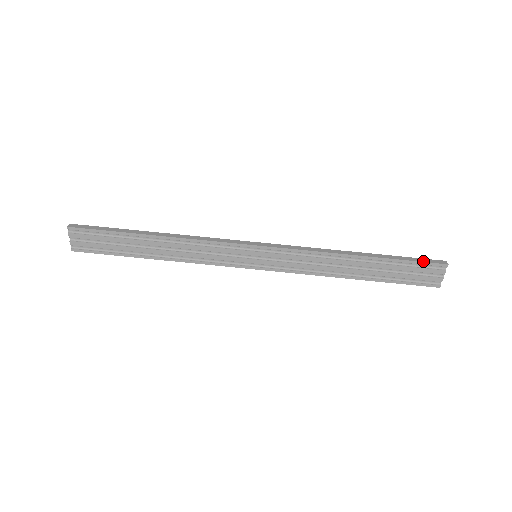
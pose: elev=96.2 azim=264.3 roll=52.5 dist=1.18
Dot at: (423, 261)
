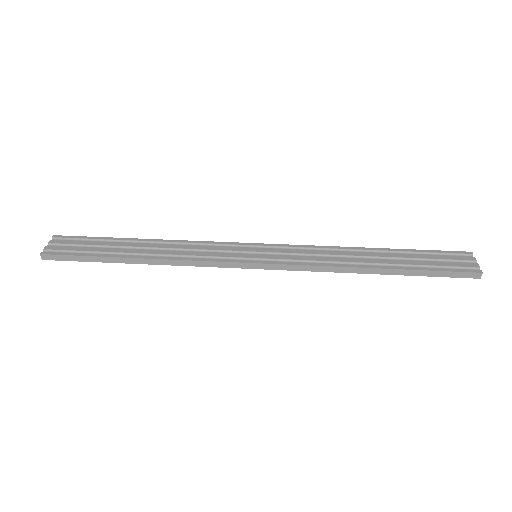
Dot at: (443, 251)
